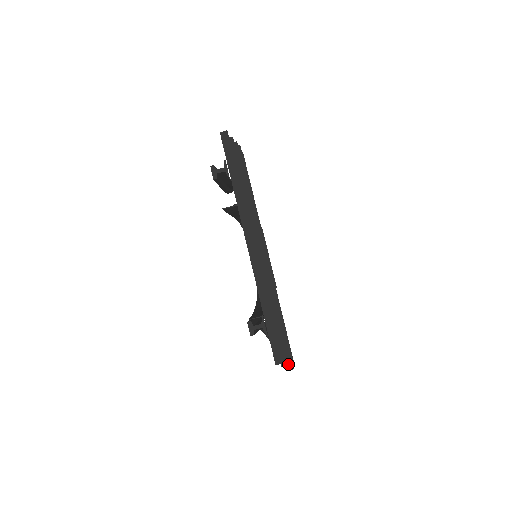
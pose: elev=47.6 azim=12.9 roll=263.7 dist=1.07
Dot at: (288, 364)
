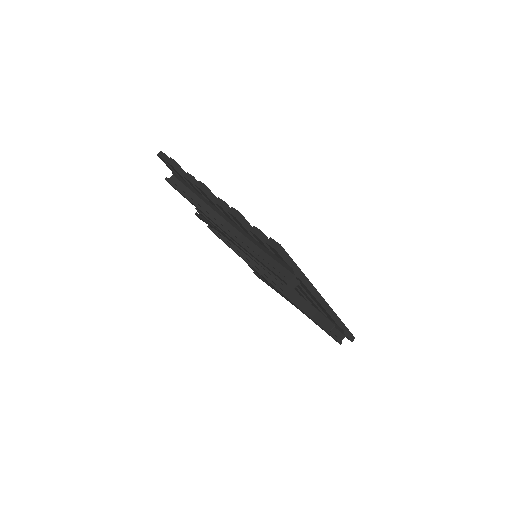
Dot at: occluded
